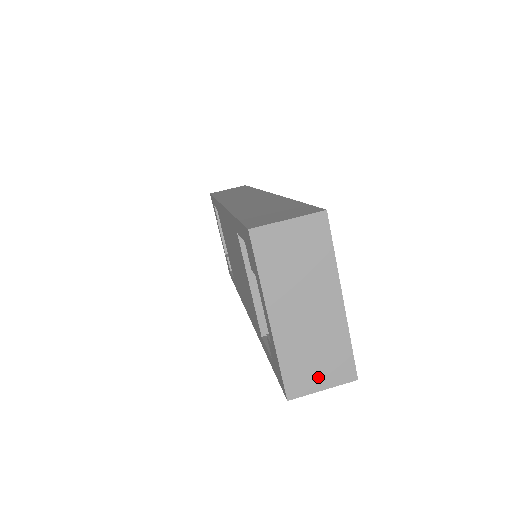
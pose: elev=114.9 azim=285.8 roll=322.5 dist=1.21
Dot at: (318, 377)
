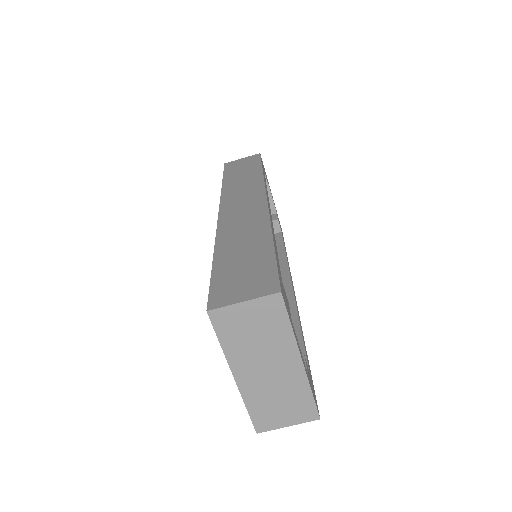
Dot at: (283, 417)
